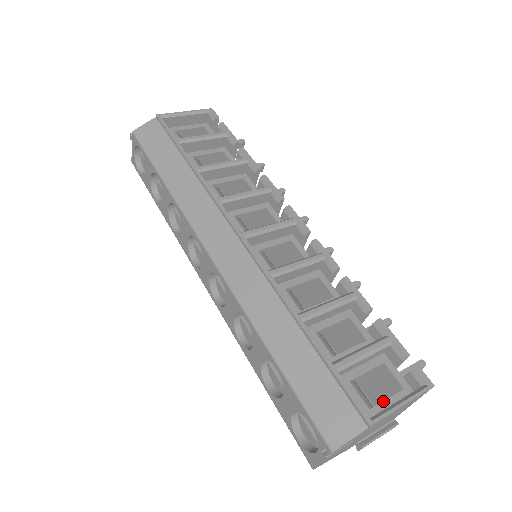
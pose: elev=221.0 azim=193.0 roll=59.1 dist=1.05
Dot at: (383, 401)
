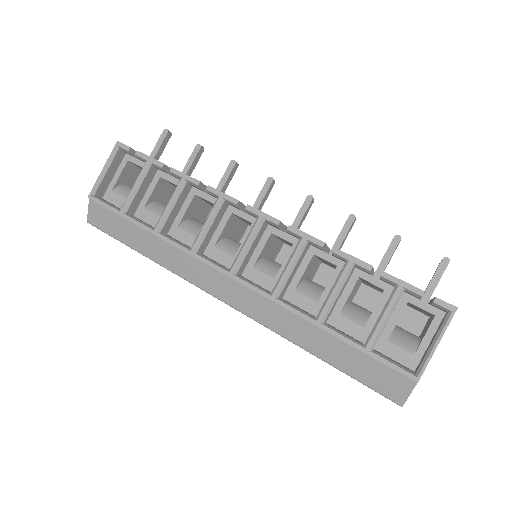
Dot at: (422, 340)
